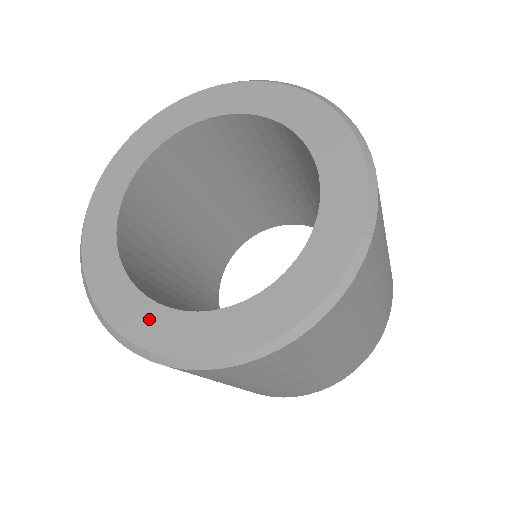
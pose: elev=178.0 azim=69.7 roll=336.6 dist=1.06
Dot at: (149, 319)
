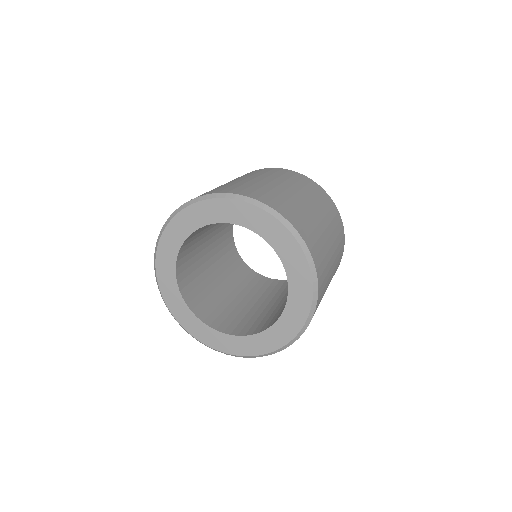
Dot at: (206, 333)
